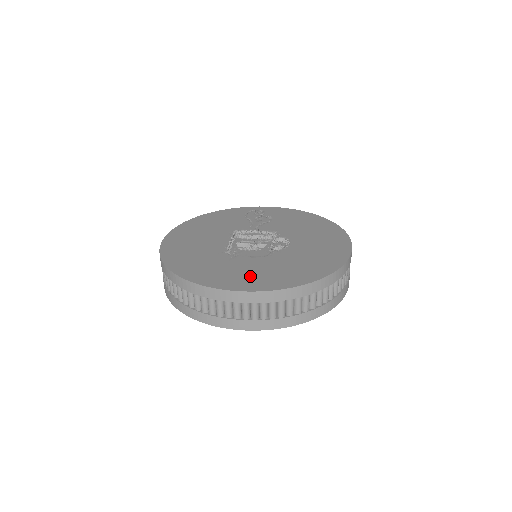
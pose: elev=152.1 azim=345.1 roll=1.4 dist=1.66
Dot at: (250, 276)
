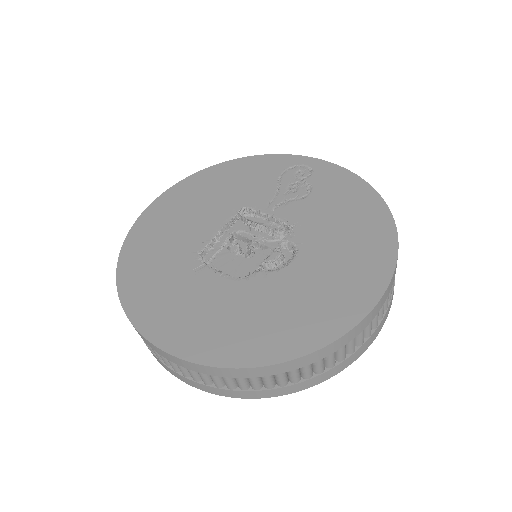
Dot at: (189, 318)
